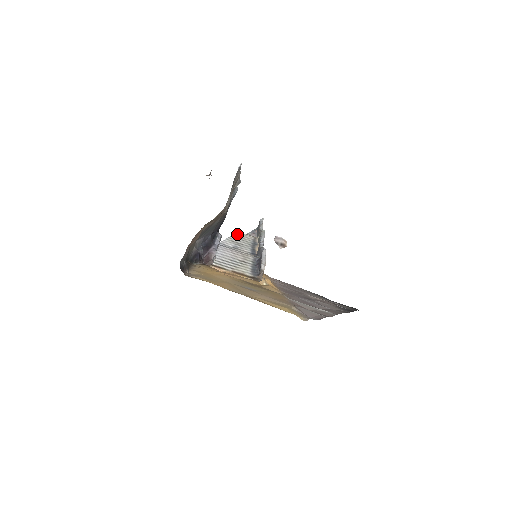
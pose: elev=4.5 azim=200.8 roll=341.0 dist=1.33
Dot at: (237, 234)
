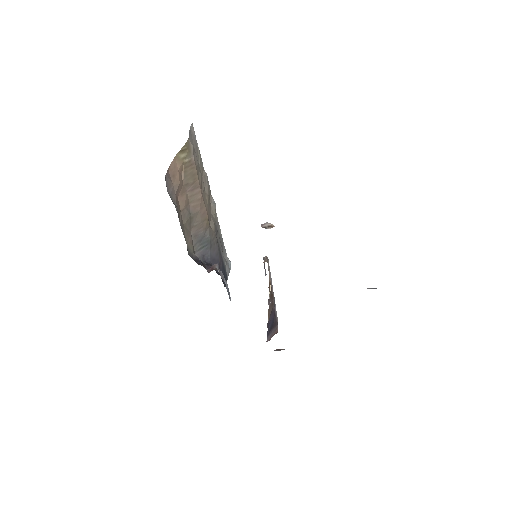
Dot at: occluded
